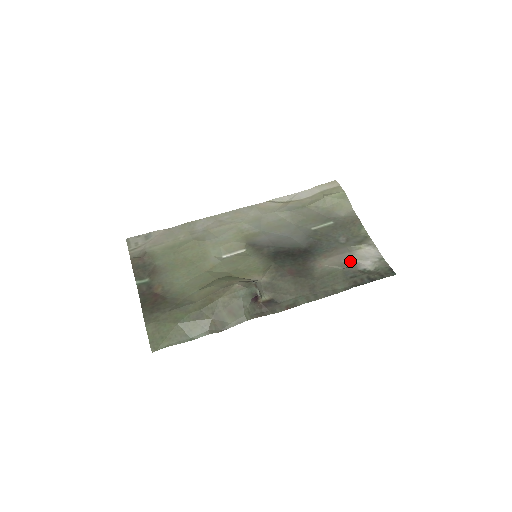
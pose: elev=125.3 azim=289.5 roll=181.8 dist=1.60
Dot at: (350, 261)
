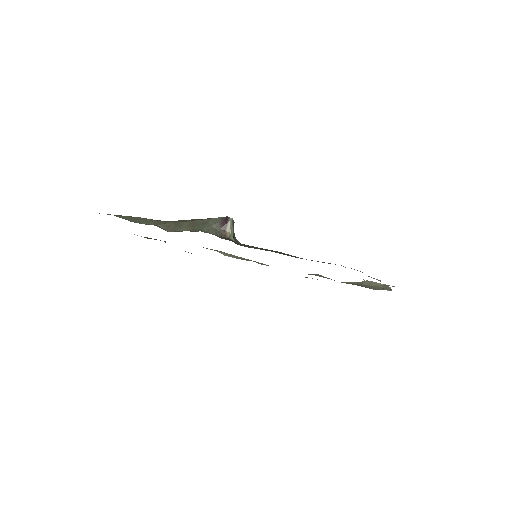
Dot at: occluded
